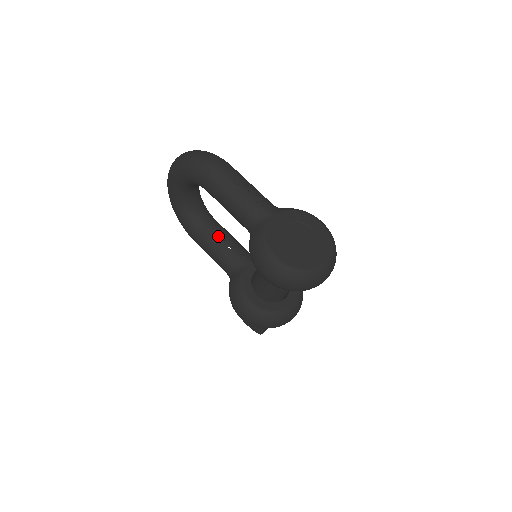
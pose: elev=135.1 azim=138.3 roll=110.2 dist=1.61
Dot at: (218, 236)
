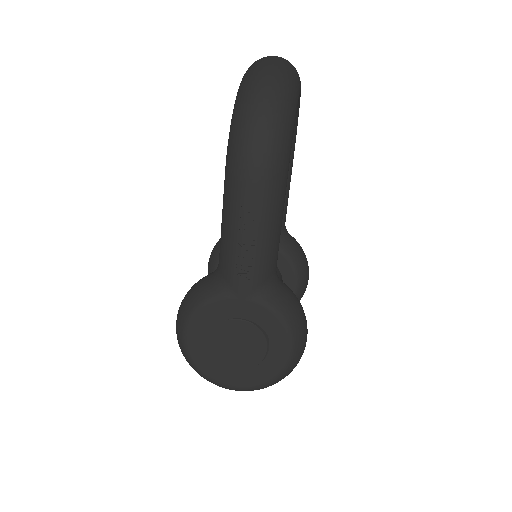
Dot at: occluded
